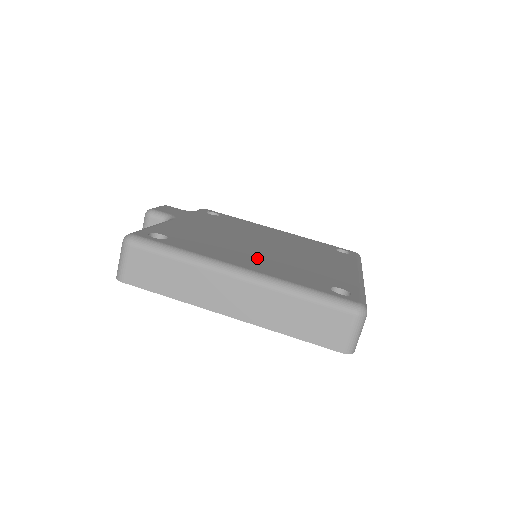
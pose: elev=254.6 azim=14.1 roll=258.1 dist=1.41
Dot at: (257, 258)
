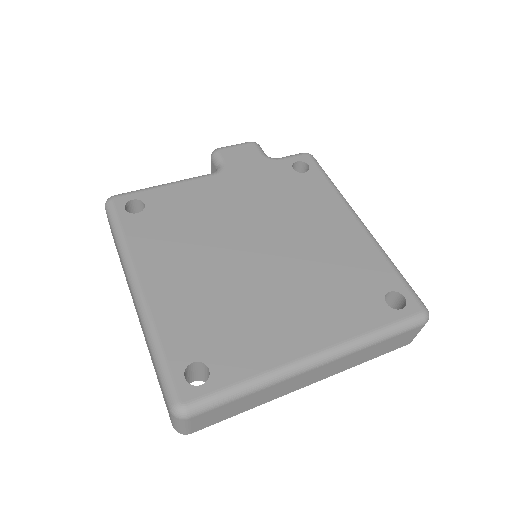
Dot at: (193, 275)
